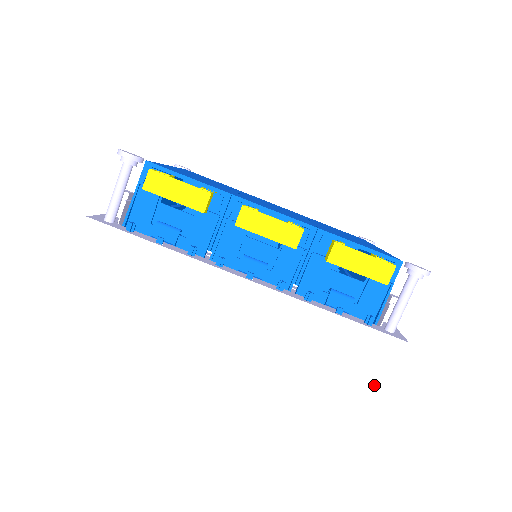
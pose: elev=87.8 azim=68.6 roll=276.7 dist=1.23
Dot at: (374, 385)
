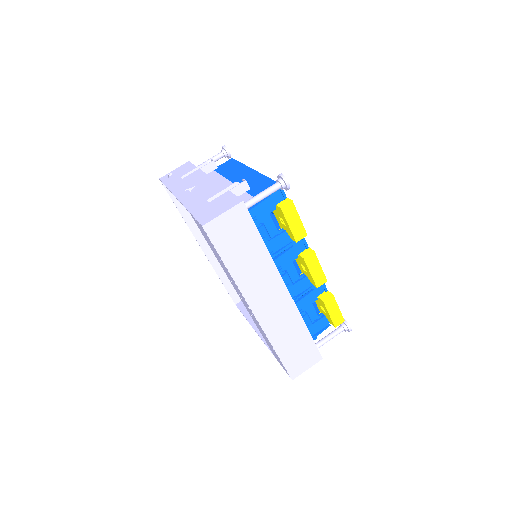
Dot at: (295, 371)
